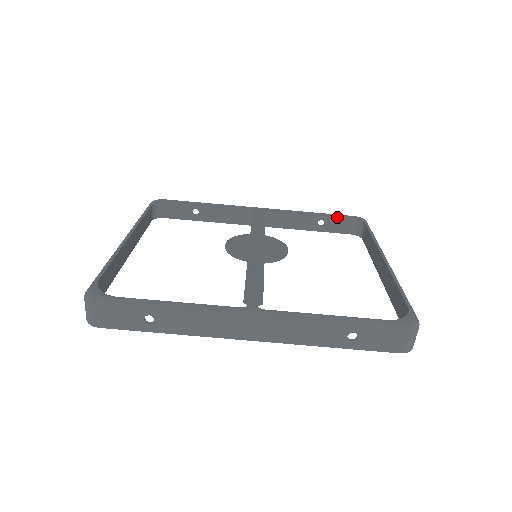
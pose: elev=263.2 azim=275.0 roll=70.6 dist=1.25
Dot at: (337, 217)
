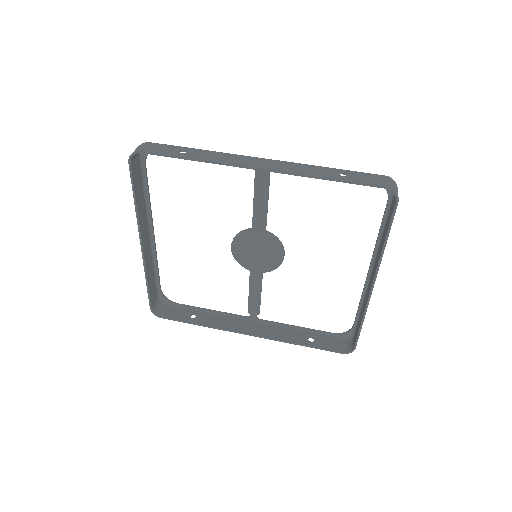
Dot at: (326, 336)
